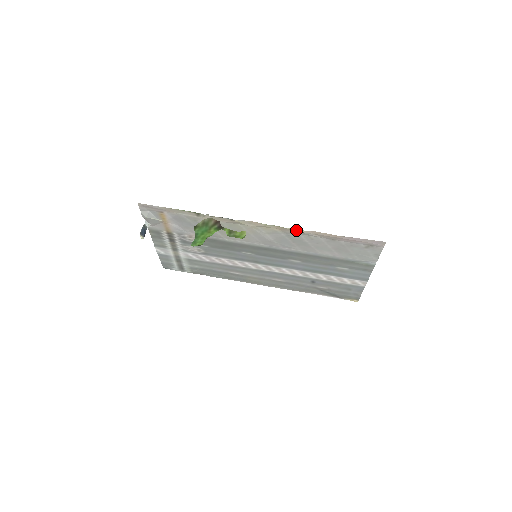
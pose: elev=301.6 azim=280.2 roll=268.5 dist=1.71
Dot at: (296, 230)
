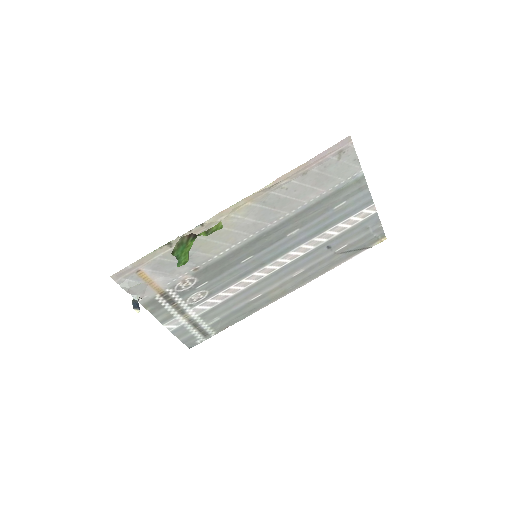
Dot at: (264, 188)
